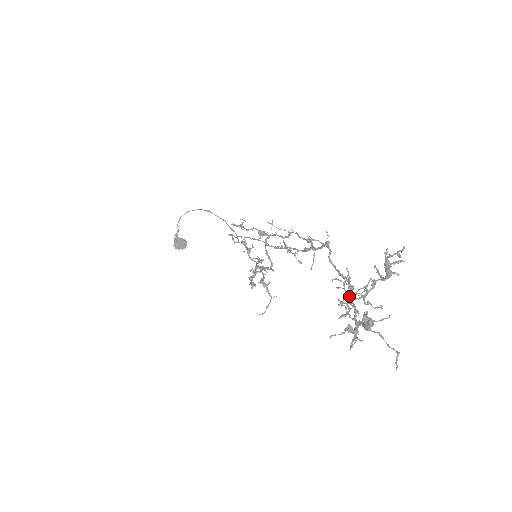
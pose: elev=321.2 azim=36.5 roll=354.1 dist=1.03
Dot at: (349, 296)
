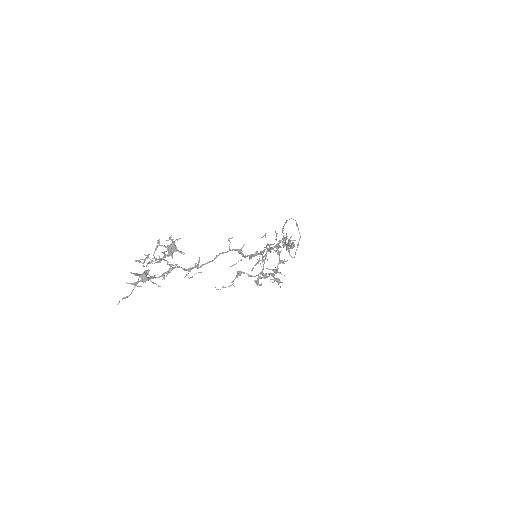
Dot at: (159, 258)
